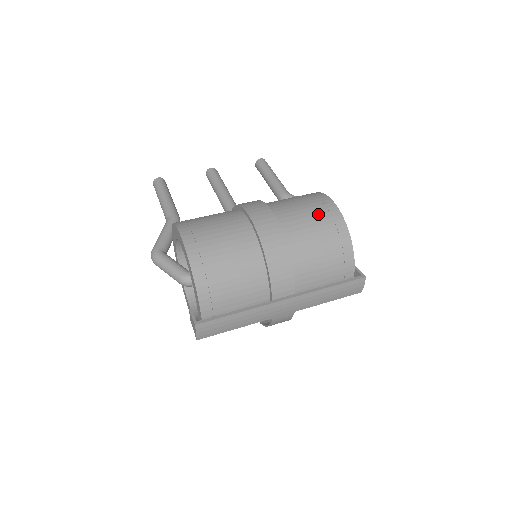
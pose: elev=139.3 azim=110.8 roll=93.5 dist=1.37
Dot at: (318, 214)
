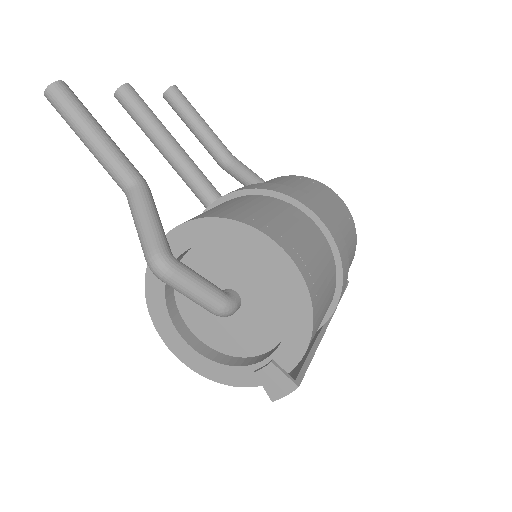
Dot at: (344, 216)
